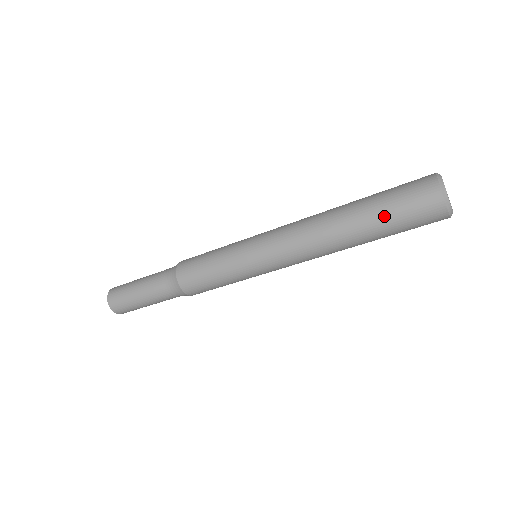
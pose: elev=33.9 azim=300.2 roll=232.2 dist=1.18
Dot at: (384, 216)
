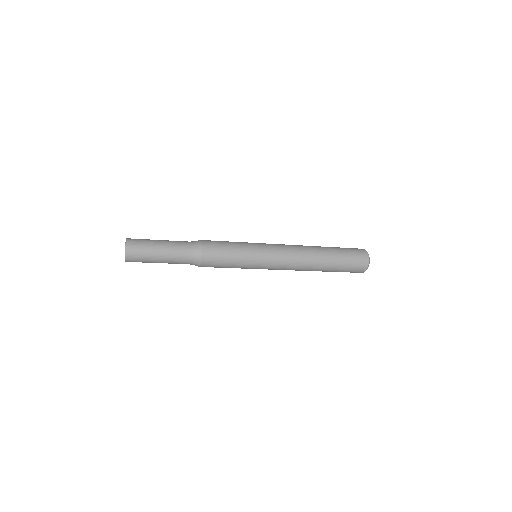
Dot at: (340, 268)
